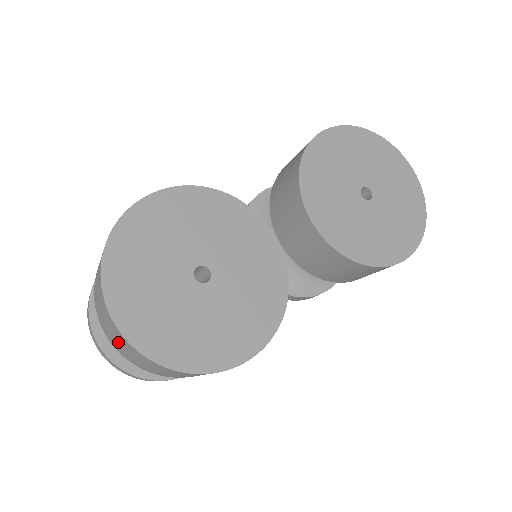
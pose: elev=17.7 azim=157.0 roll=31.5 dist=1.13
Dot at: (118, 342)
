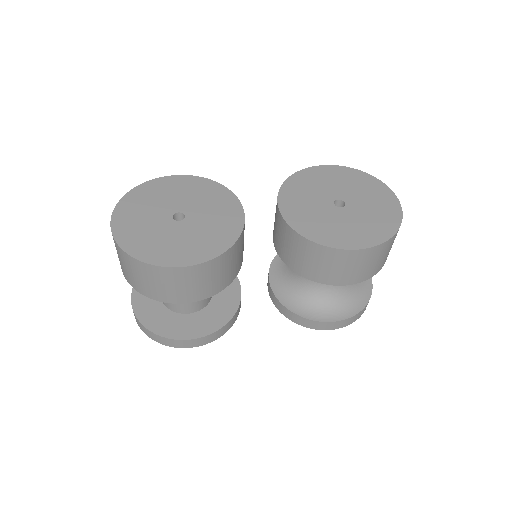
Dot at: occluded
